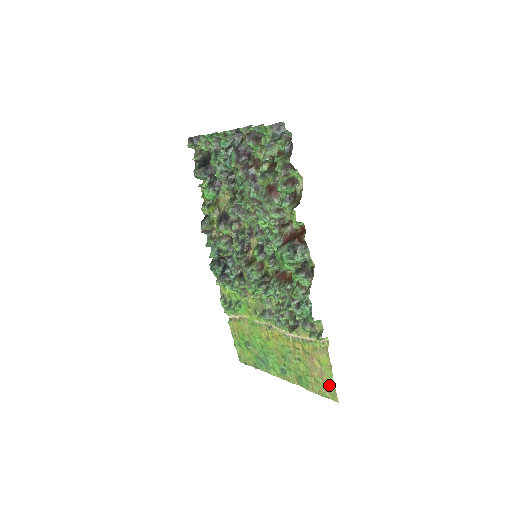
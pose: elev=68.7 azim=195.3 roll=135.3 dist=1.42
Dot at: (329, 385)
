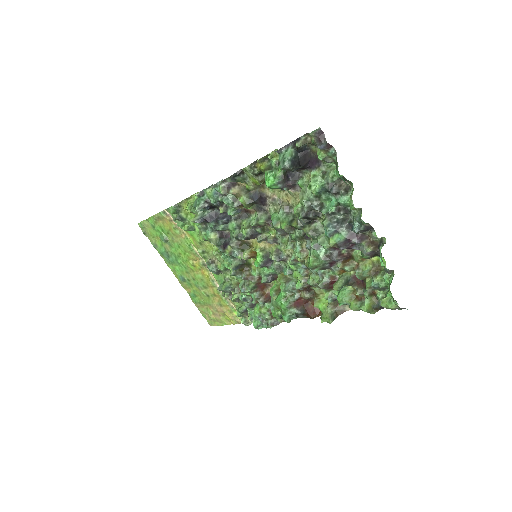
Dot at: (215, 320)
